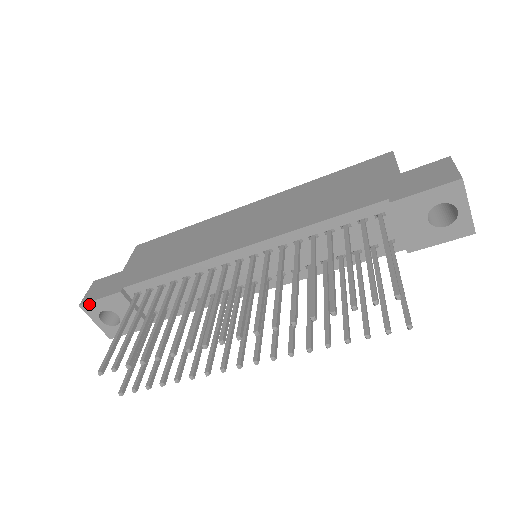
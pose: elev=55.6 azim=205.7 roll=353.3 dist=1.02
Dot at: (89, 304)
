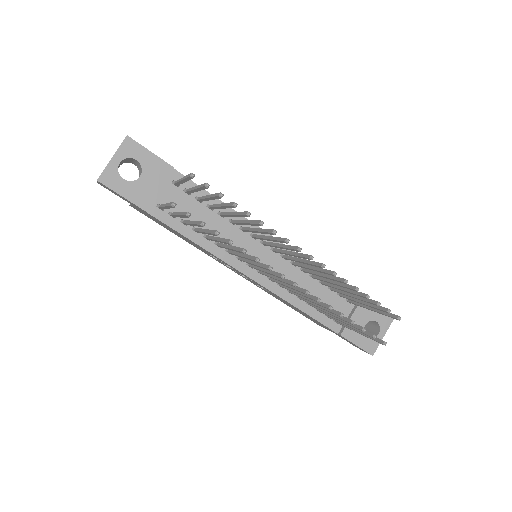
Dot at: (136, 144)
